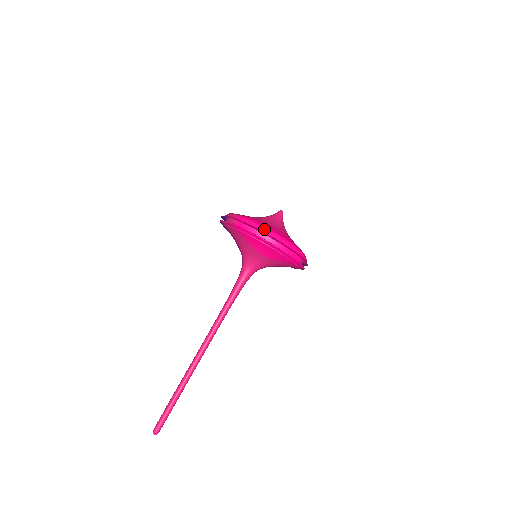
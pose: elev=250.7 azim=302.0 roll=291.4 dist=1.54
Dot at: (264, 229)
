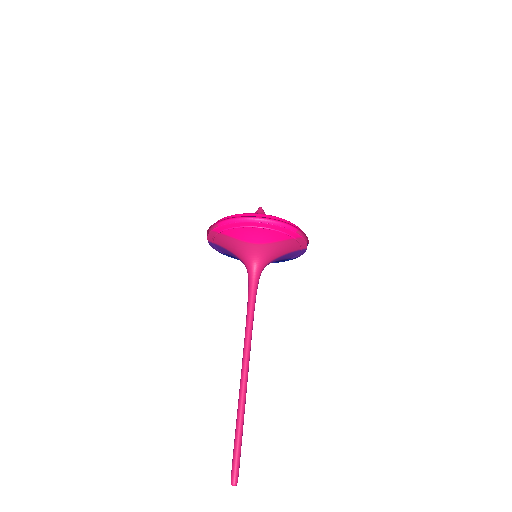
Dot at: (242, 214)
